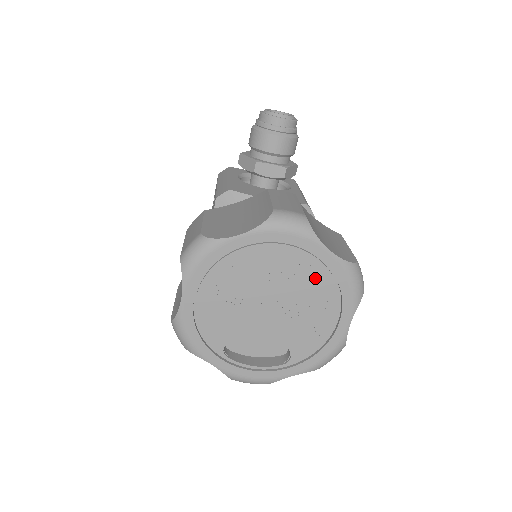
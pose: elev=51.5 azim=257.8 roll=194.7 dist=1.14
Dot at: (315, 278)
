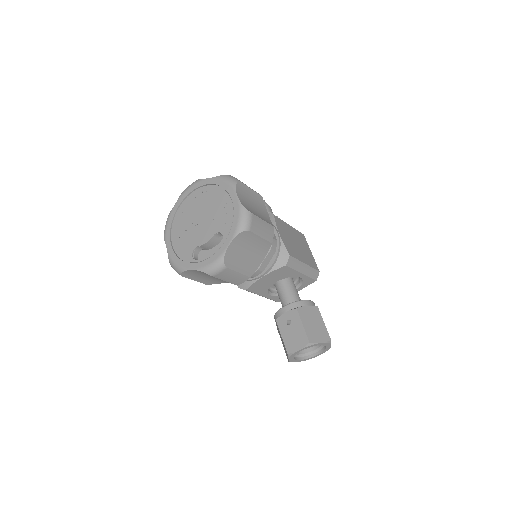
Dot at: (210, 193)
